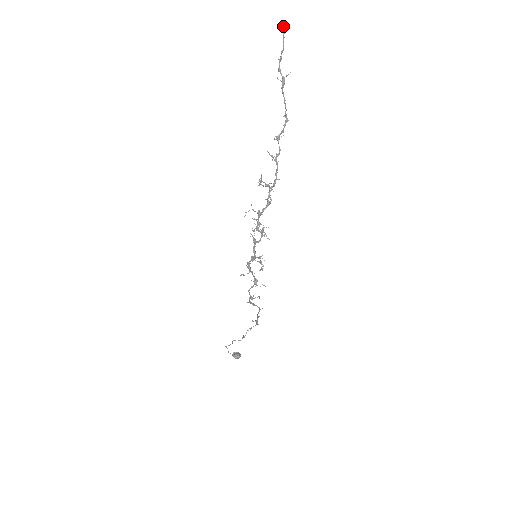
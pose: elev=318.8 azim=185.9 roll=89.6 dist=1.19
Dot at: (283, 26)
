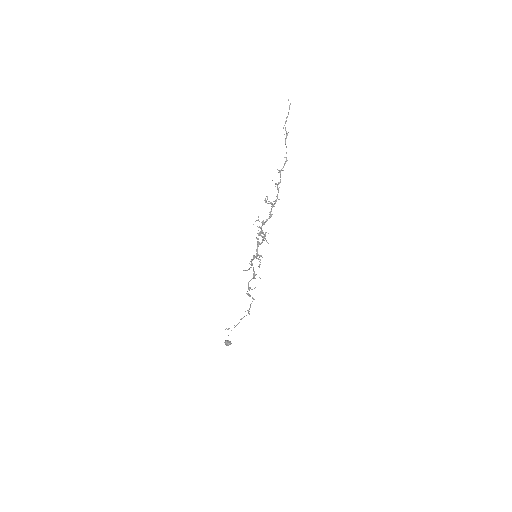
Dot at: occluded
